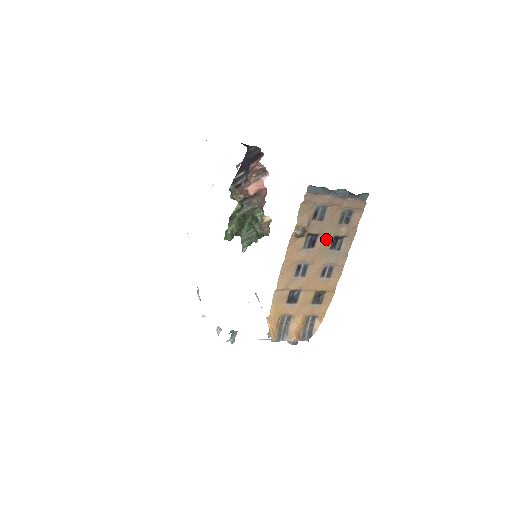
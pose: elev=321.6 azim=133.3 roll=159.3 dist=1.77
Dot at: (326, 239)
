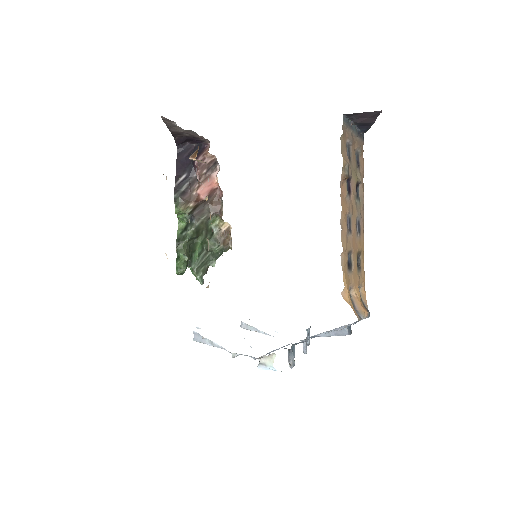
Dot at: (354, 185)
